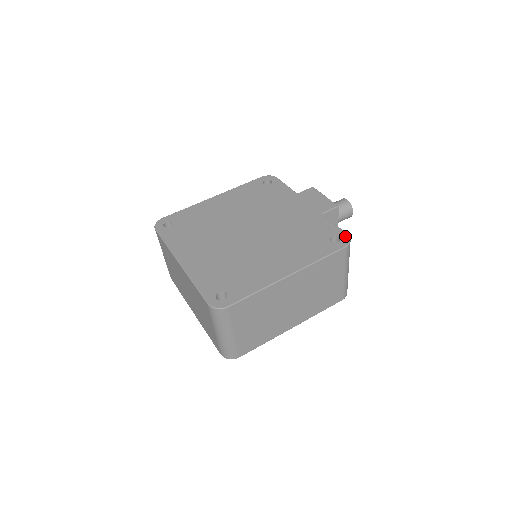
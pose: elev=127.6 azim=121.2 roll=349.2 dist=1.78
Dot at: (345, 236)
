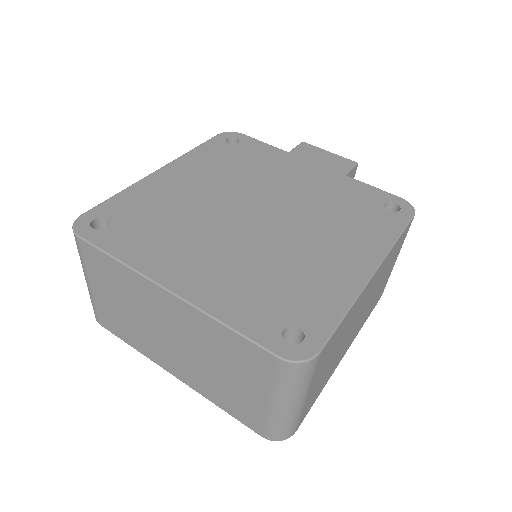
Dot at: (401, 201)
